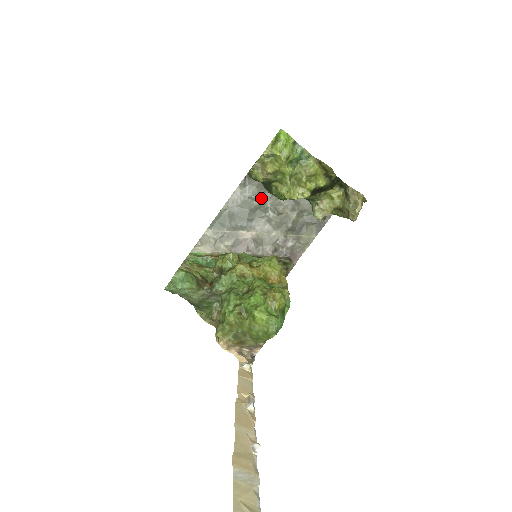
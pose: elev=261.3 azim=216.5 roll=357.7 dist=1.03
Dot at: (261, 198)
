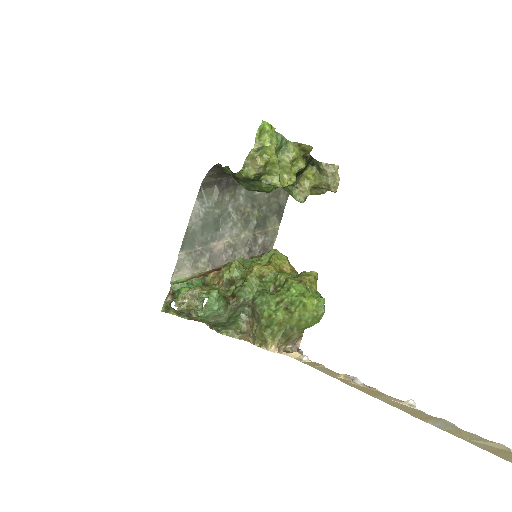
Dot at: (221, 205)
